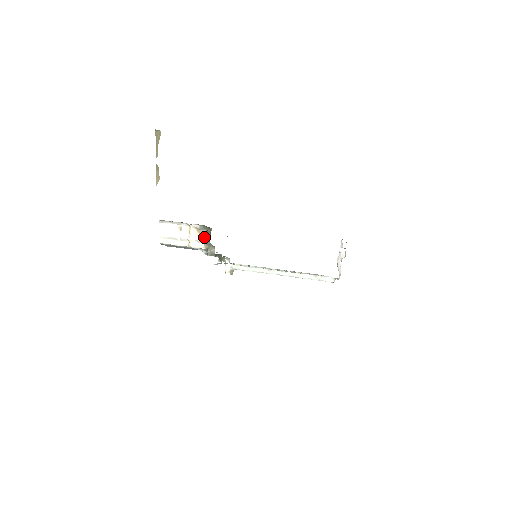
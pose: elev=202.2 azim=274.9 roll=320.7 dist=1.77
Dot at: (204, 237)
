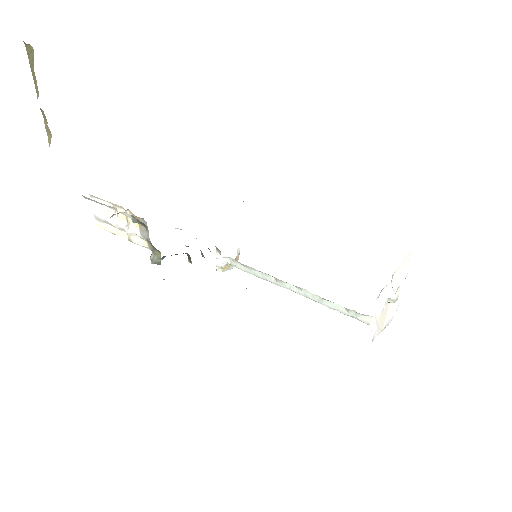
Dot at: (145, 232)
